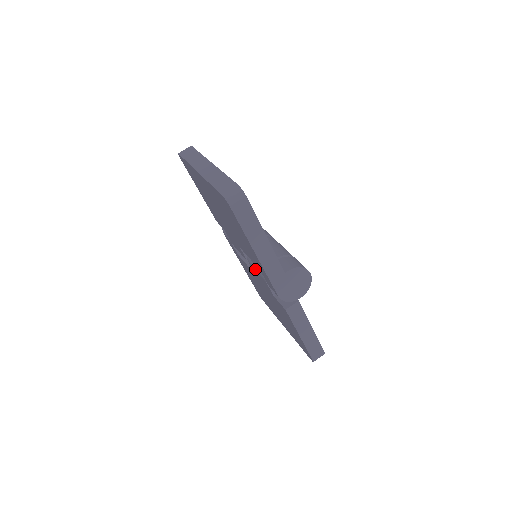
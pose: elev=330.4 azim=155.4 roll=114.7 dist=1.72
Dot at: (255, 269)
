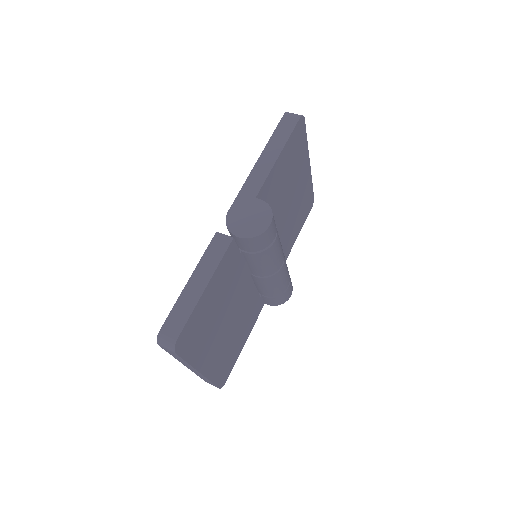
Dot at: occluded
